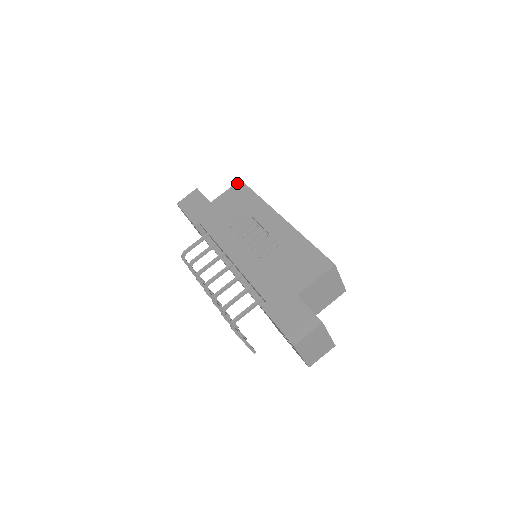
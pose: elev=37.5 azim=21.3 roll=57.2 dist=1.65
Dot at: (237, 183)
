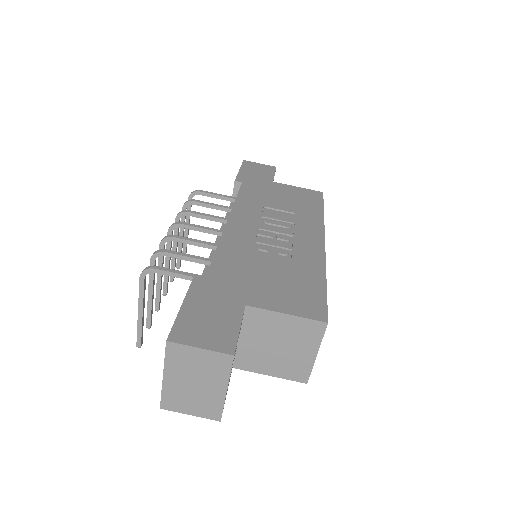
Dot at: (316, 191)
